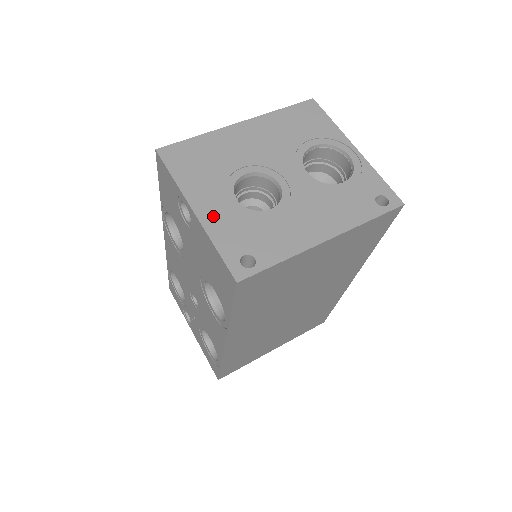
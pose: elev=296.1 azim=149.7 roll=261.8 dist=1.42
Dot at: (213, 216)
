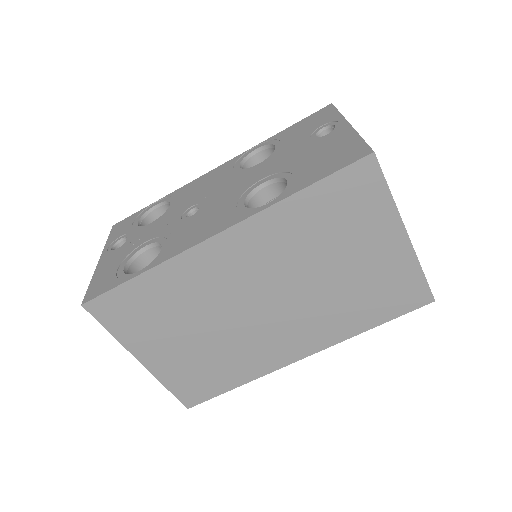
Dot at: occluded
